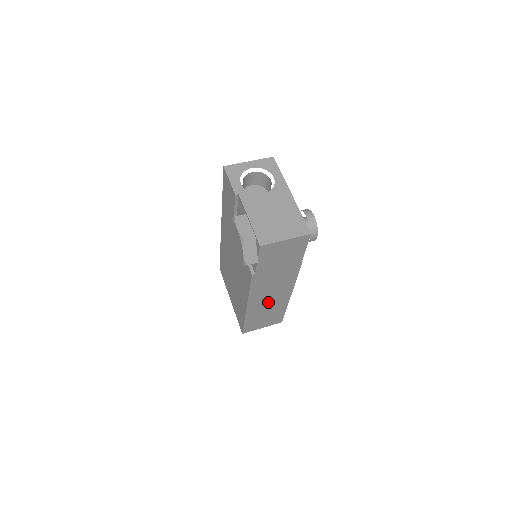
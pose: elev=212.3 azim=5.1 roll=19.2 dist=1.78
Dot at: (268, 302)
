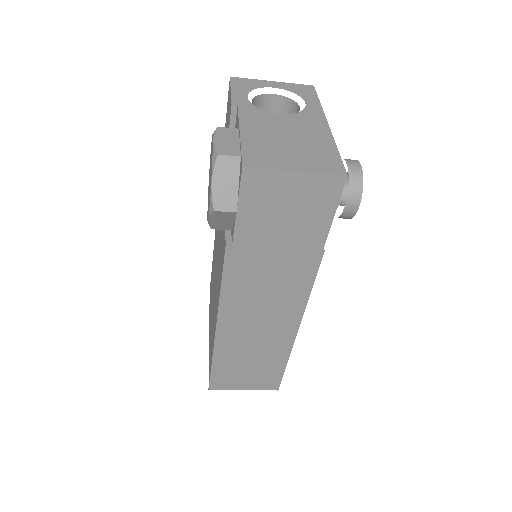
Dot at: (255, 332)
